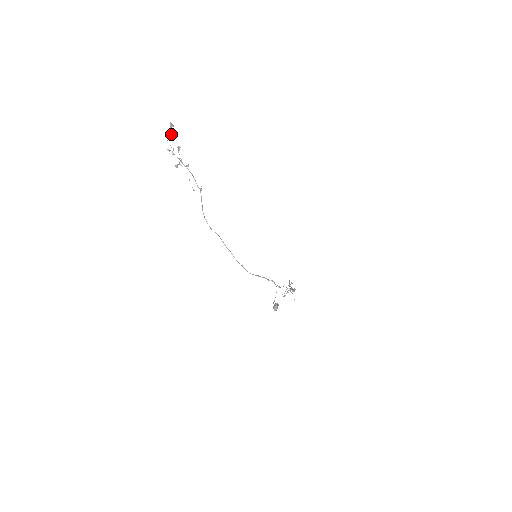
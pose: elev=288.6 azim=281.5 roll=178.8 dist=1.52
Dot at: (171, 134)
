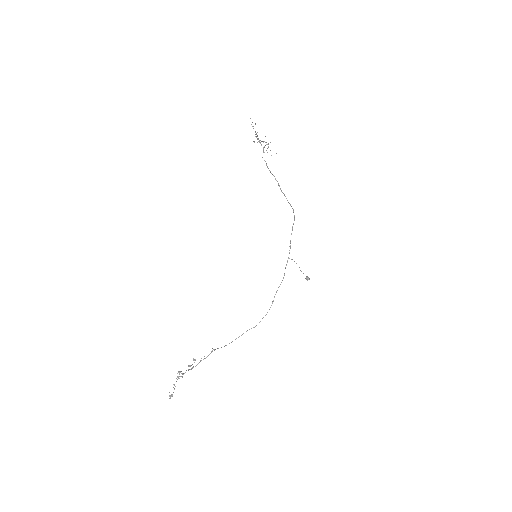
Dot at: occluded
